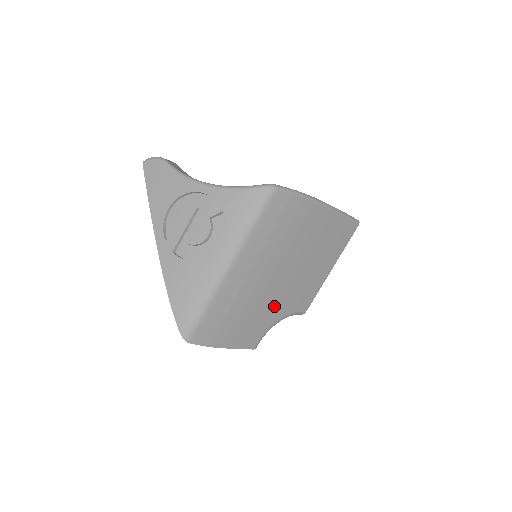
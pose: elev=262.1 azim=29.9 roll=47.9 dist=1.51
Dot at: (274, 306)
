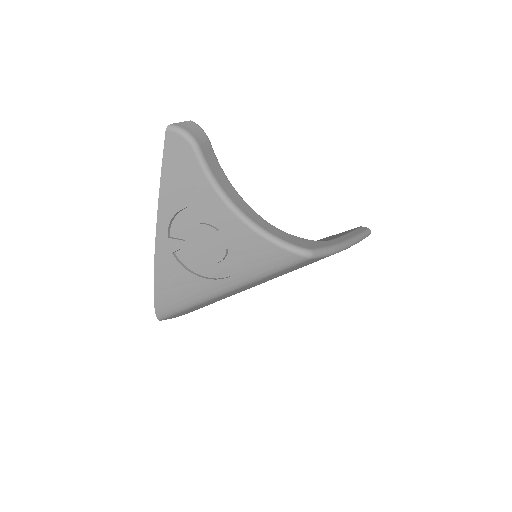
Dot at: occluded
